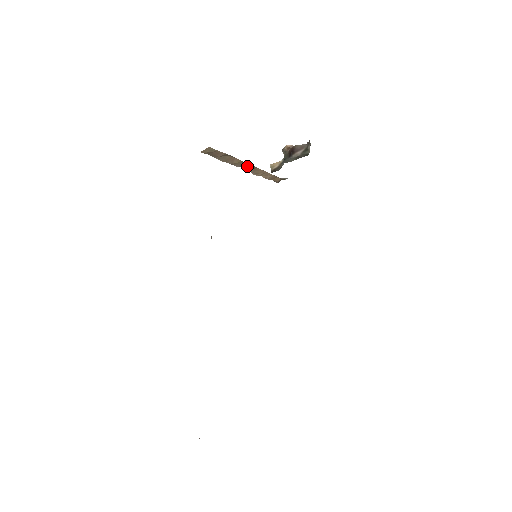
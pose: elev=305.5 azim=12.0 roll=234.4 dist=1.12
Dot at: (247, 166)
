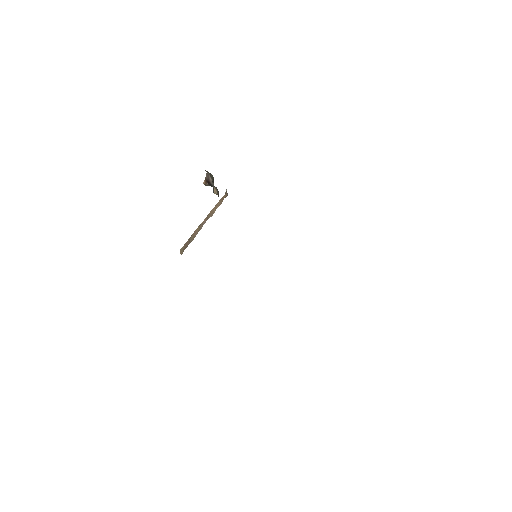
Dot at: (204, 221)
